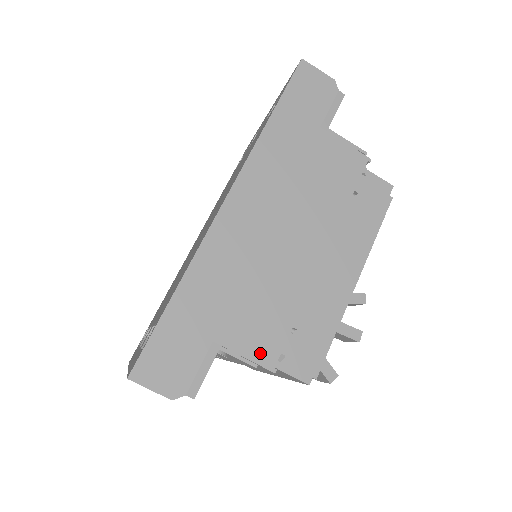
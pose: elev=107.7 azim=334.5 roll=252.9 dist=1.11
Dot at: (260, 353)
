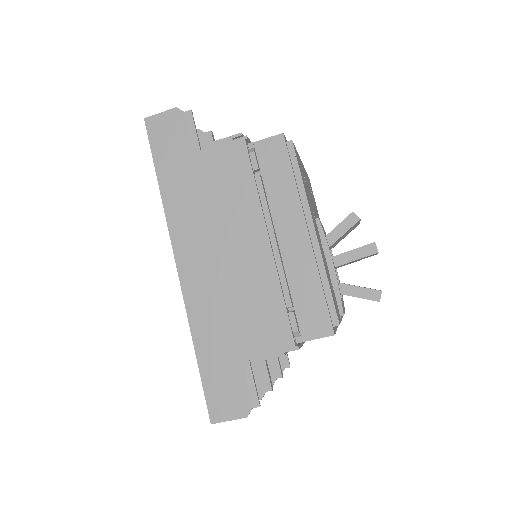
Dot at: (278, 344)
